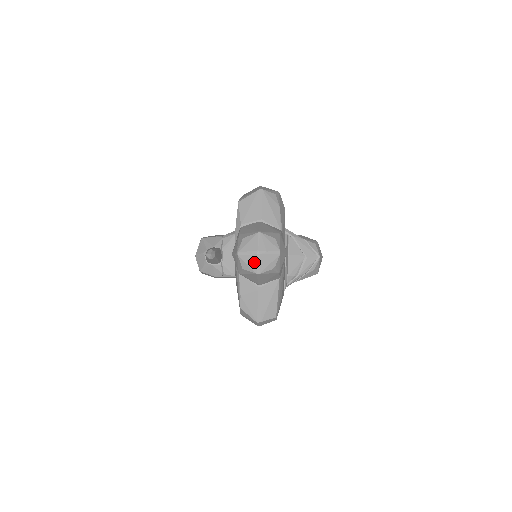
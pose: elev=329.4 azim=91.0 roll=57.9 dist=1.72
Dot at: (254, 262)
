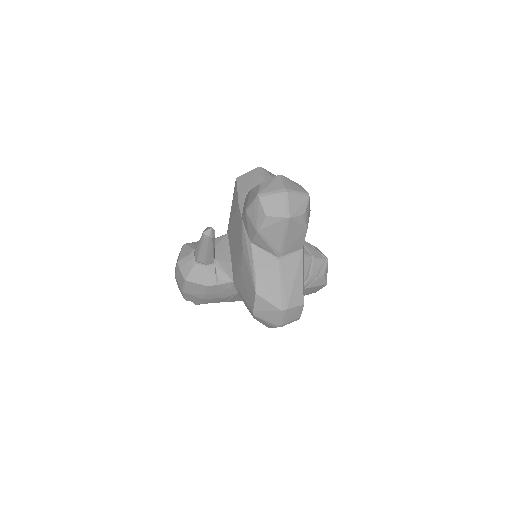
Dot at: (281, 203)
